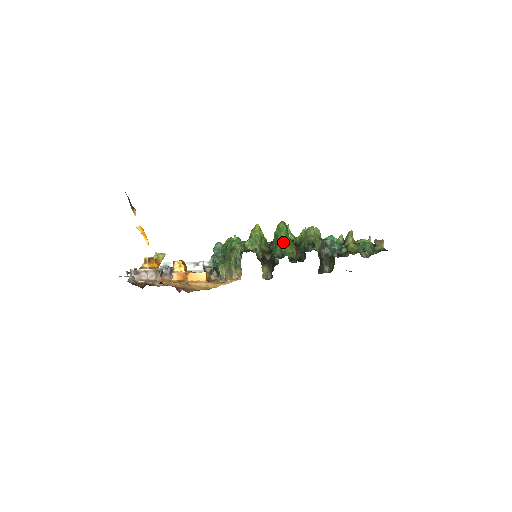
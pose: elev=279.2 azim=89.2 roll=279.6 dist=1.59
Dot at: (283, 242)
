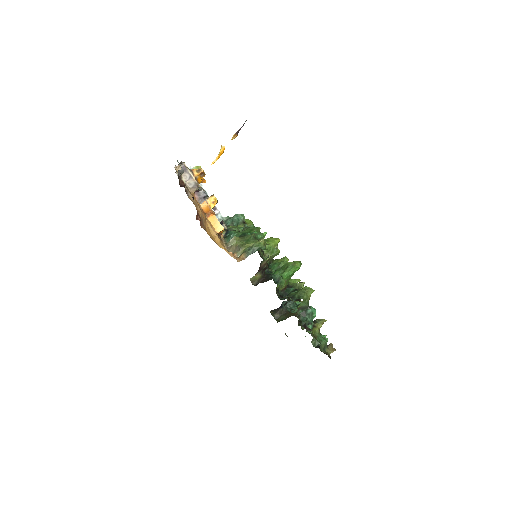
Dot at: (286, 274)
